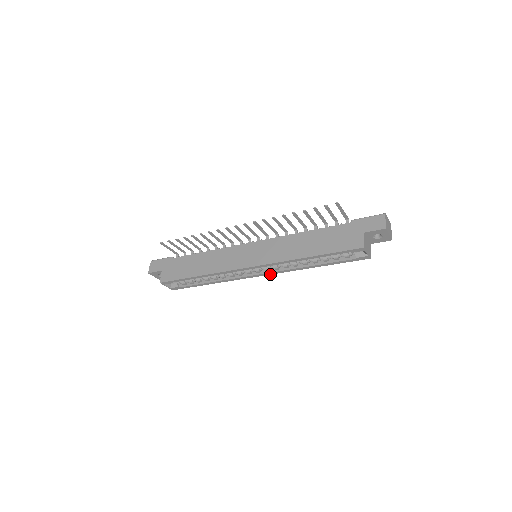
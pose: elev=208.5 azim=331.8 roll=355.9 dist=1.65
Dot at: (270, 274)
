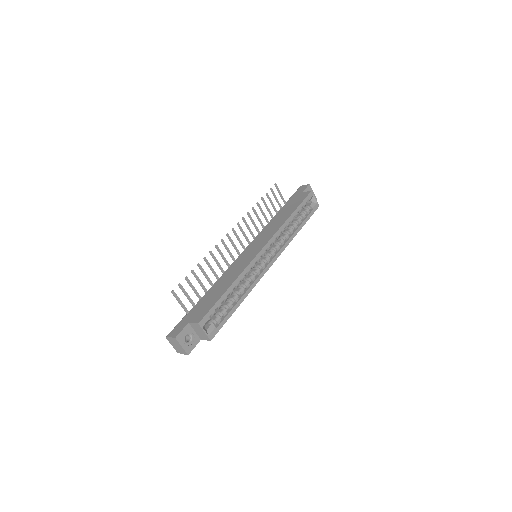
Dot at: (277, 257)
